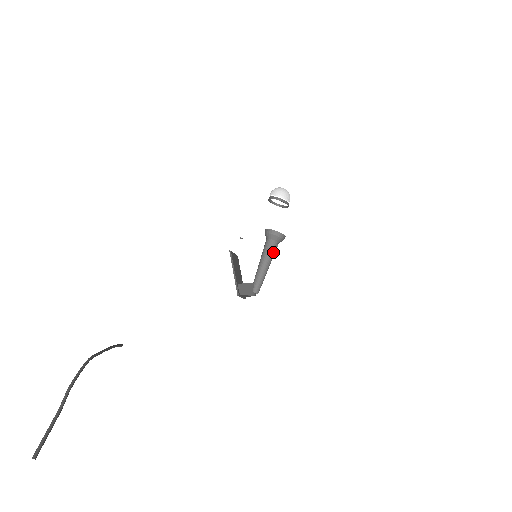
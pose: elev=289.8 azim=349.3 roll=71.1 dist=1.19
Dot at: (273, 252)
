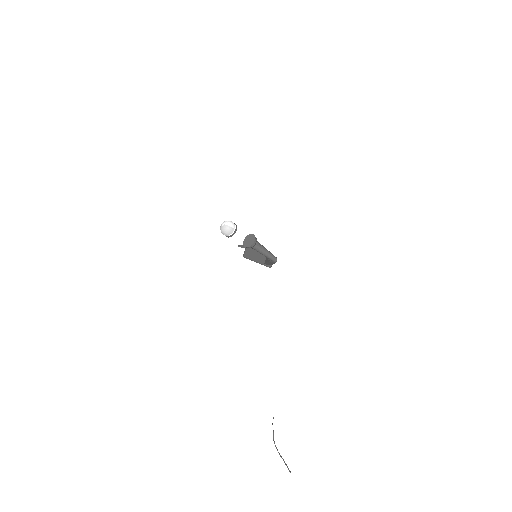
Dot at: (260, 248)
